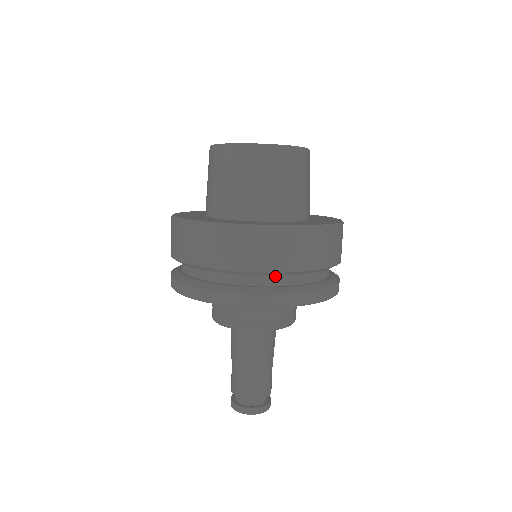
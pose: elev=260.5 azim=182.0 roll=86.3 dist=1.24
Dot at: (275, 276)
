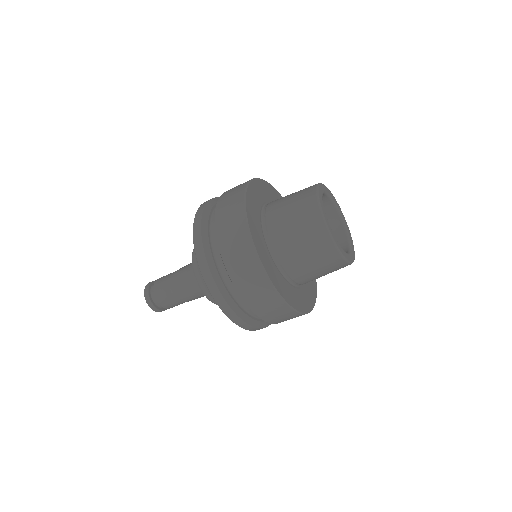
Dot at: occluded
